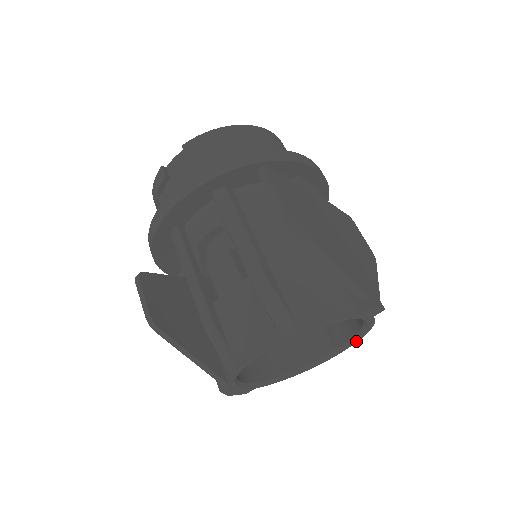
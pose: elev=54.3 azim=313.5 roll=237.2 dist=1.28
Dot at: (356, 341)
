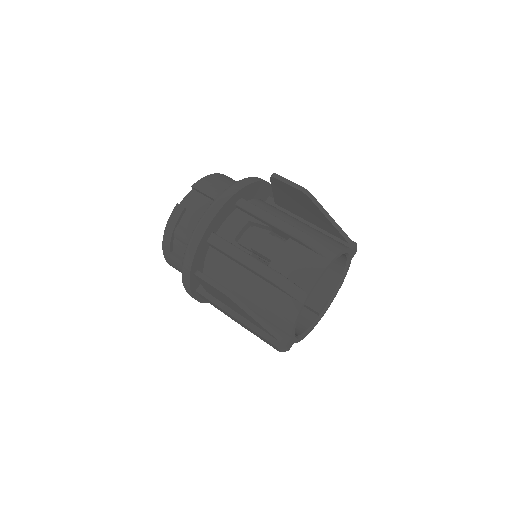
Dot at: occluded
